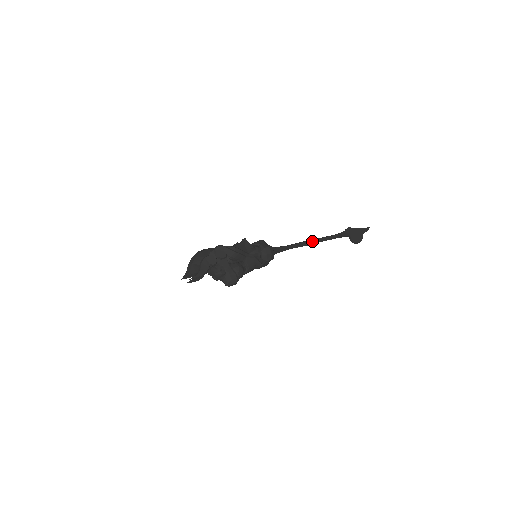
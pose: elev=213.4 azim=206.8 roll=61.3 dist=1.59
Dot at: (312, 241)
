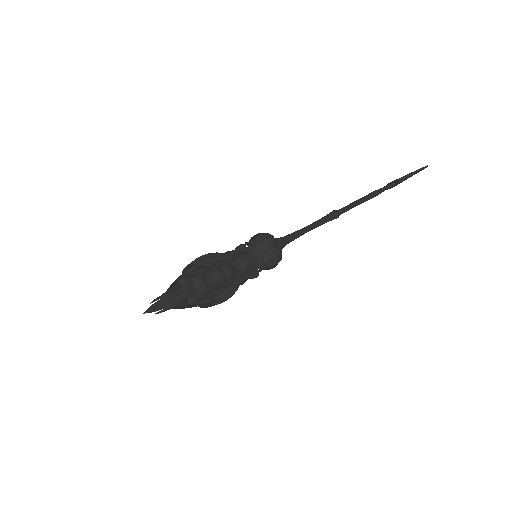
Dot at: (336, 211)
